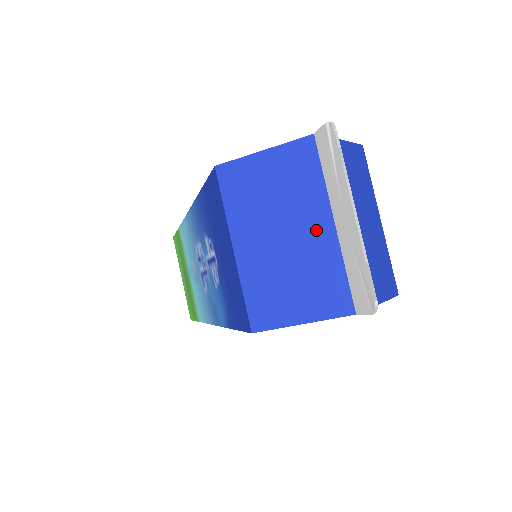
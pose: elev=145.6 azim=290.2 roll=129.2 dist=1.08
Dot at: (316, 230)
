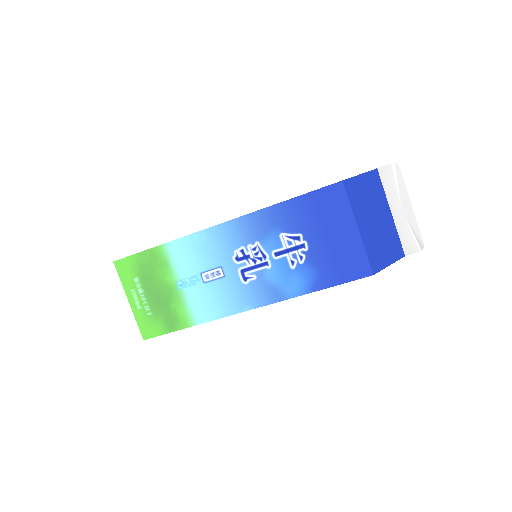
Dot at: (386, 216)
